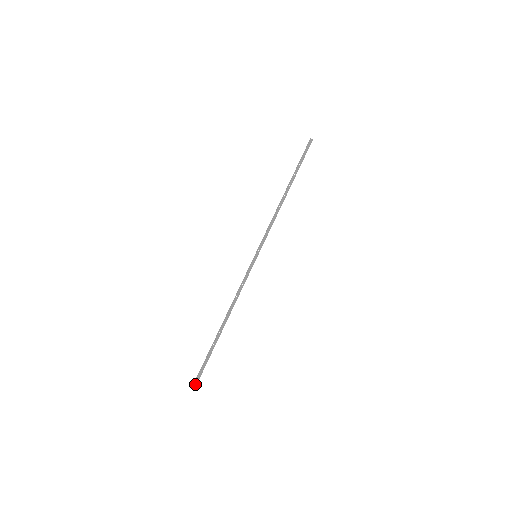
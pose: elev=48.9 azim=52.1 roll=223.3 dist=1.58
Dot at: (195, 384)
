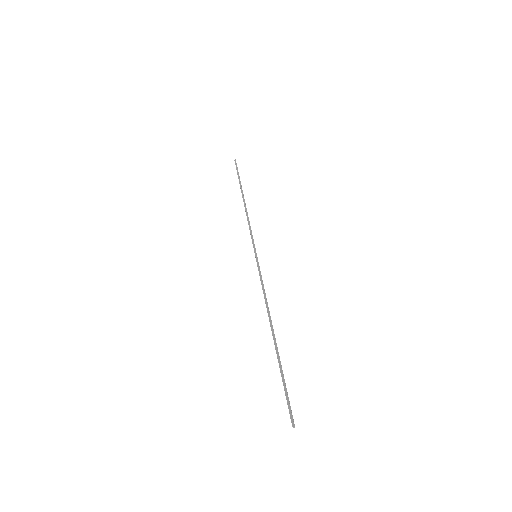
Dot at: (291, 420)
